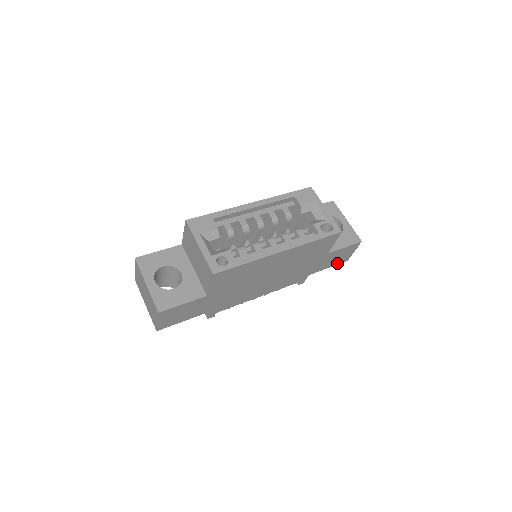
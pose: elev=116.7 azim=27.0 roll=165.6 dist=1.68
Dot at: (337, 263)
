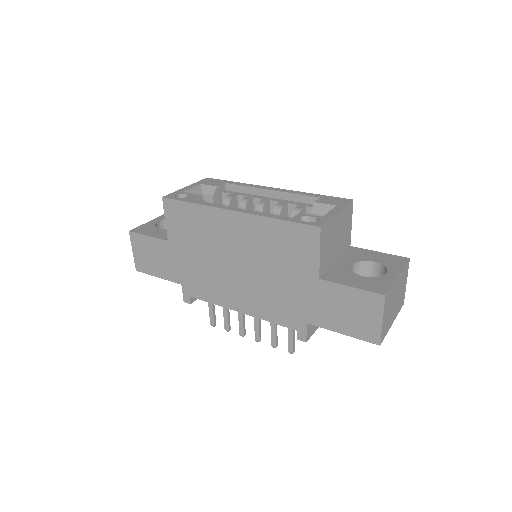
Dot at: (357, 334)
